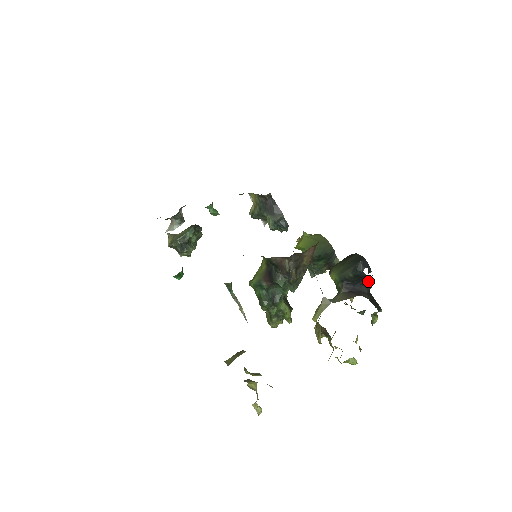
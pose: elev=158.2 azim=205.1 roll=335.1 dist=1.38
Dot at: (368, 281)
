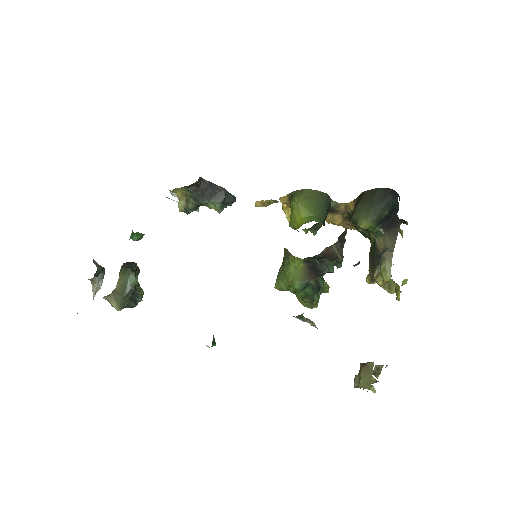
Dot at: (397, 207)
